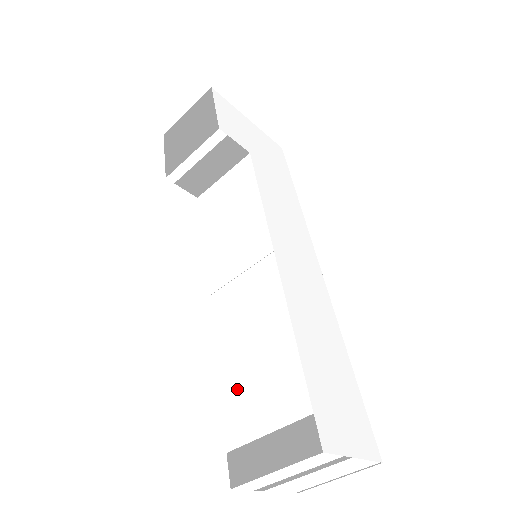
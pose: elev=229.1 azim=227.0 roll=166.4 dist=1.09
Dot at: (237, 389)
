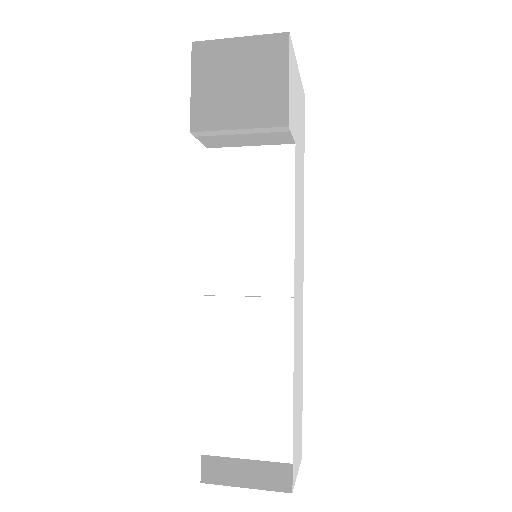
Dot at: (223, 408)
